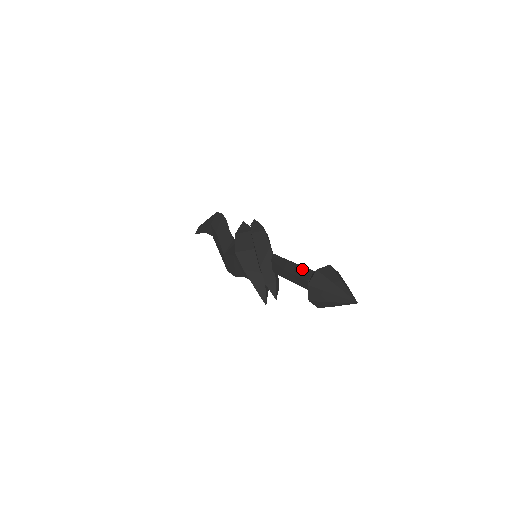
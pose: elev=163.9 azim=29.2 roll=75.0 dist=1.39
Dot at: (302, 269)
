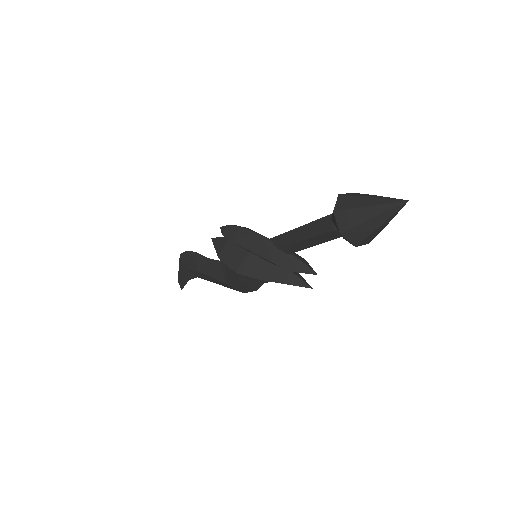
Dot at: (314, 225)
